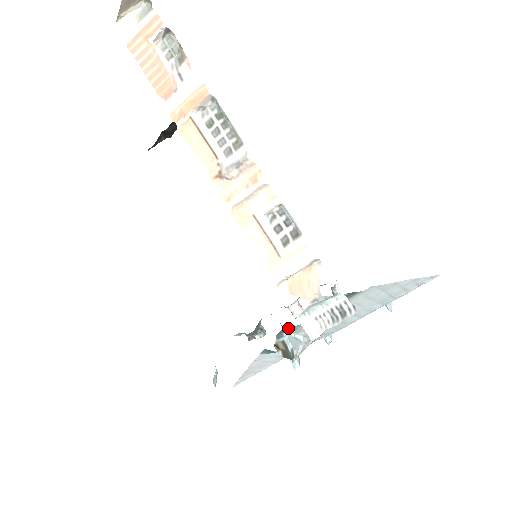
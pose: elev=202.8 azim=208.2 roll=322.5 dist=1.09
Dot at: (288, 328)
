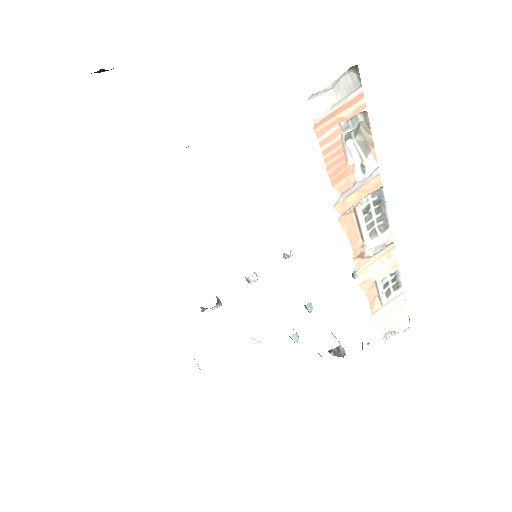
Dot at: occluded
